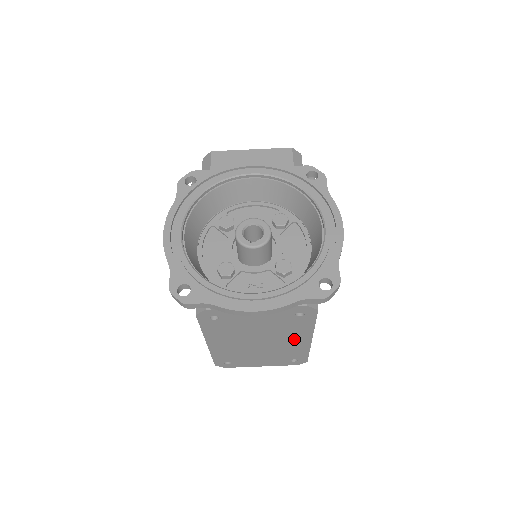
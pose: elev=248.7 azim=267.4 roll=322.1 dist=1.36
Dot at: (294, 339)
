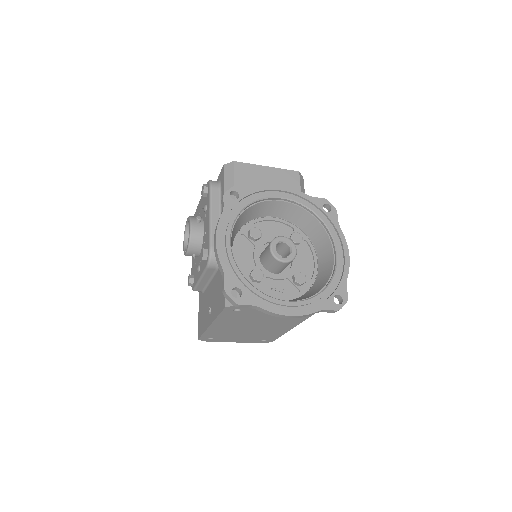
Dot at: (279, 327)
